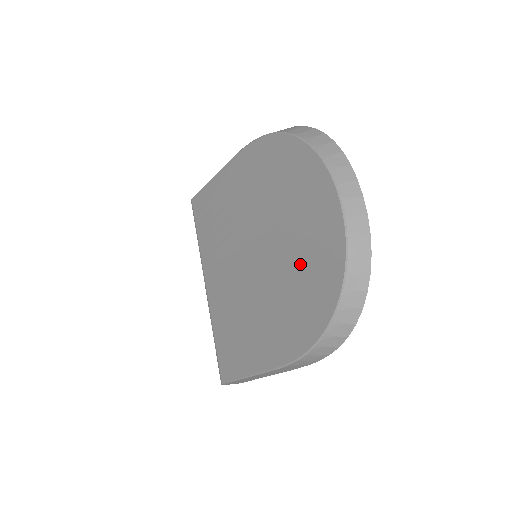
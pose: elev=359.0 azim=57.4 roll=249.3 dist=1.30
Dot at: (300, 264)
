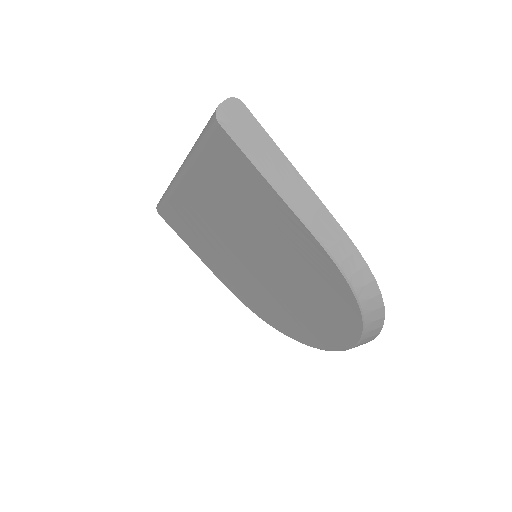
Dot at: (283, 311)
